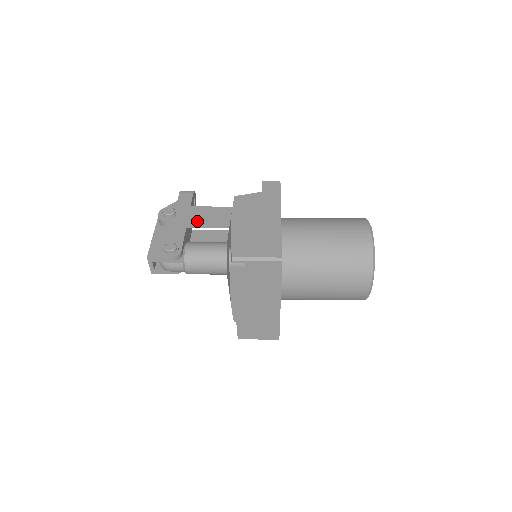
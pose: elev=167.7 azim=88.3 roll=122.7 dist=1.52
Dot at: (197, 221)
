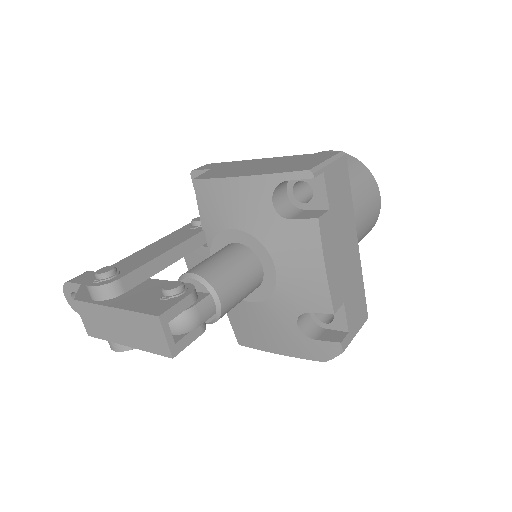
Dot at: (159, 255)
